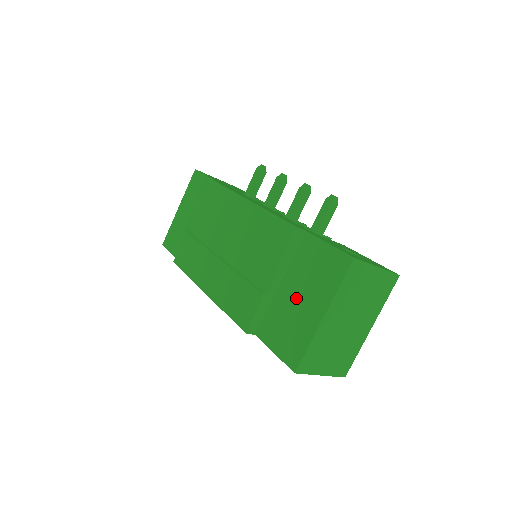
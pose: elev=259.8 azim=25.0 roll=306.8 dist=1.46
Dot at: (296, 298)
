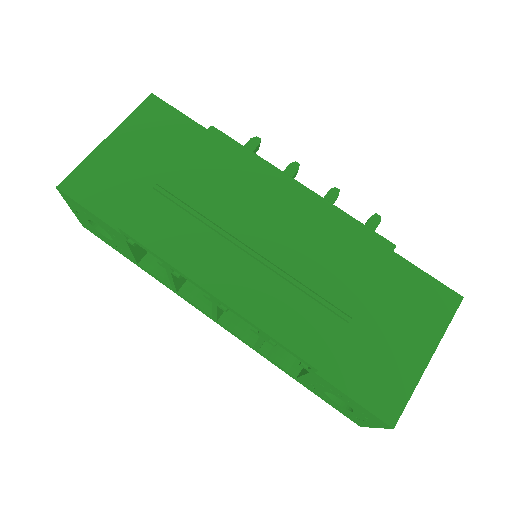
Dot at: (385, 330)
